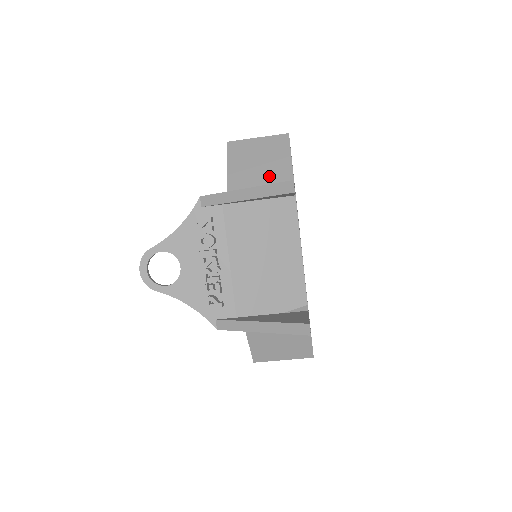
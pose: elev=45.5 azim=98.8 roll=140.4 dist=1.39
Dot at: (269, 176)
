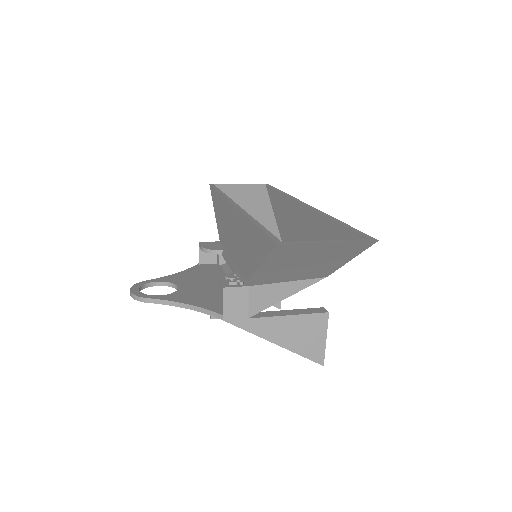
Dot at: (312, 268)
